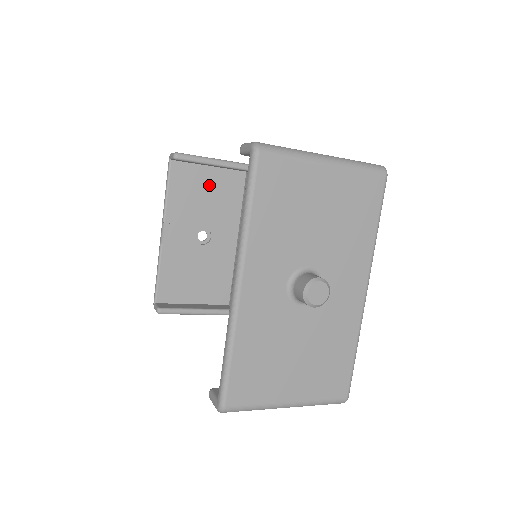
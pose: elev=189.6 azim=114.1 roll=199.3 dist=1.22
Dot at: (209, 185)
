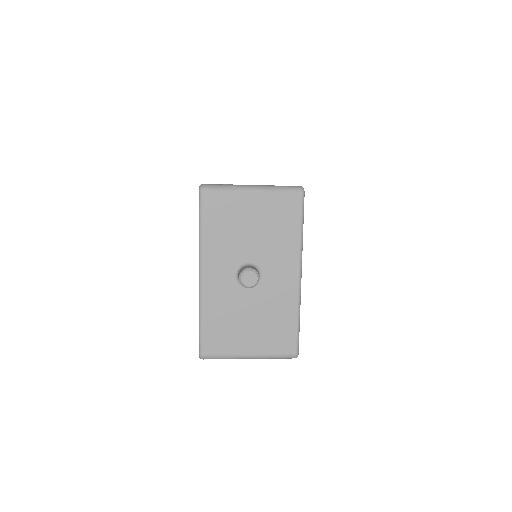
Dot at: occluded
